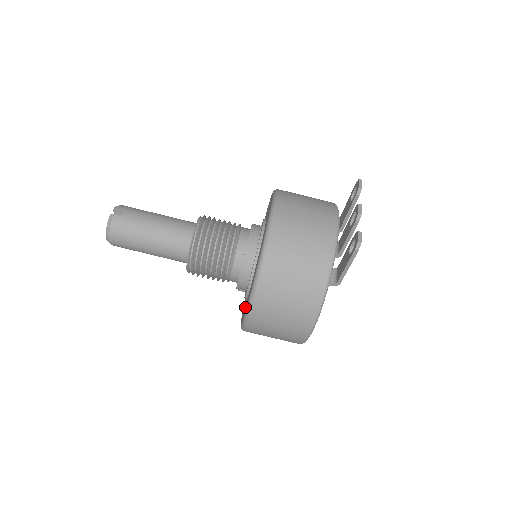
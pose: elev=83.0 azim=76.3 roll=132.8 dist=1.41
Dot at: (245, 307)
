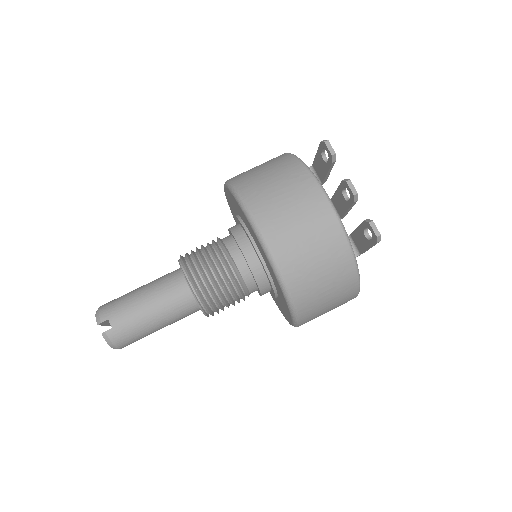
Dot at: (282, 309)
